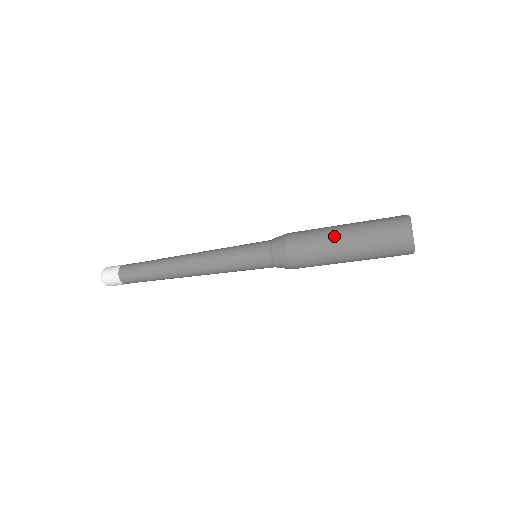
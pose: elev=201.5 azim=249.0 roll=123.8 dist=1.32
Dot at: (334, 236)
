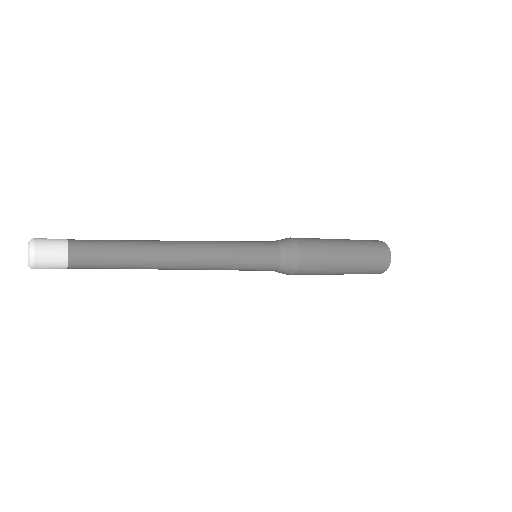
Dot at: (336, 241)
